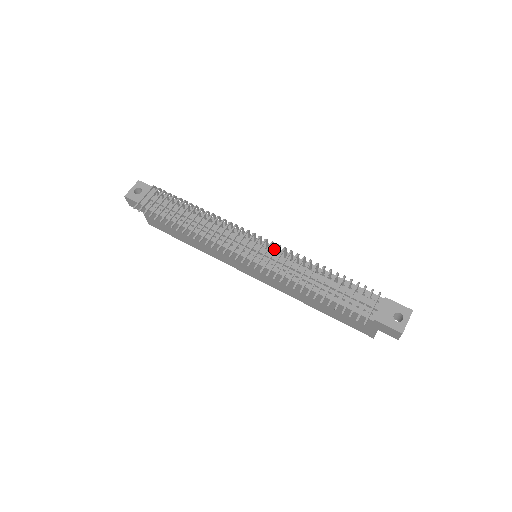
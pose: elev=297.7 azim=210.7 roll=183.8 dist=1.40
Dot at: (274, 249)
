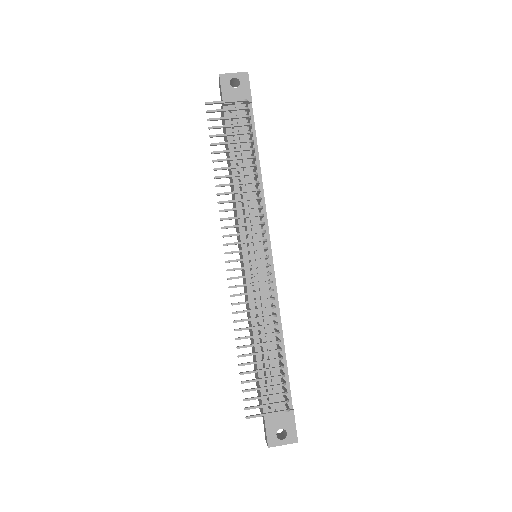
Dot at: occluded
